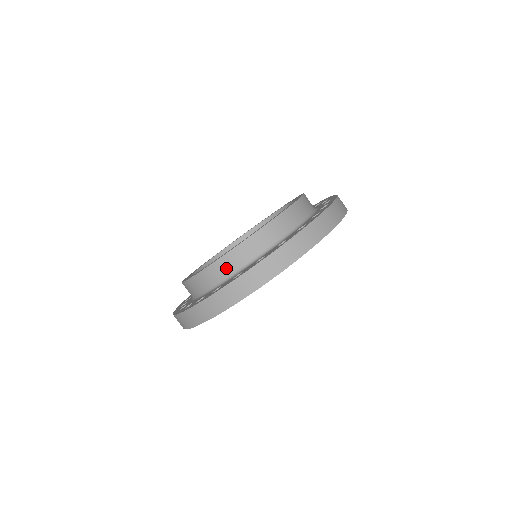
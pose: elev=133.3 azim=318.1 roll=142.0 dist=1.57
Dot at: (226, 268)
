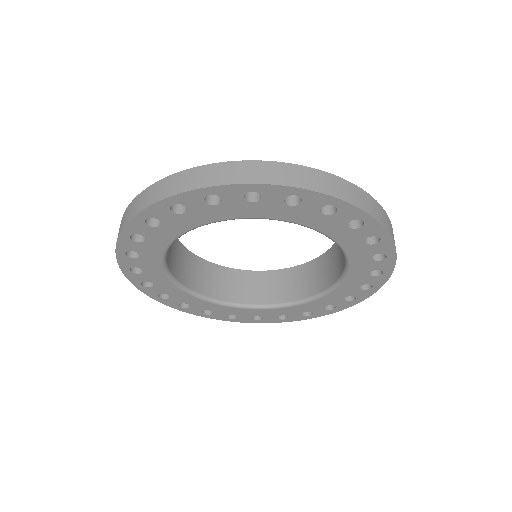
Dot at: occluded
